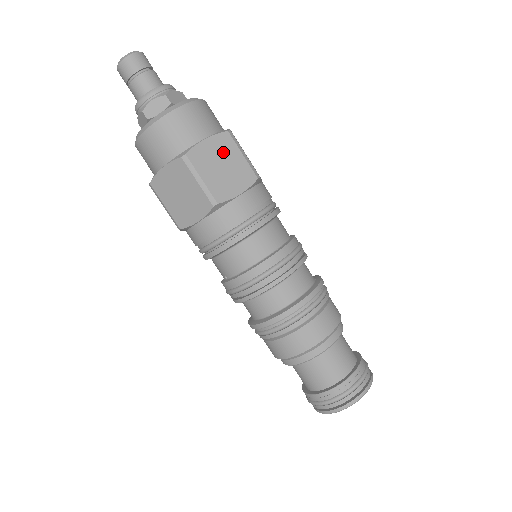
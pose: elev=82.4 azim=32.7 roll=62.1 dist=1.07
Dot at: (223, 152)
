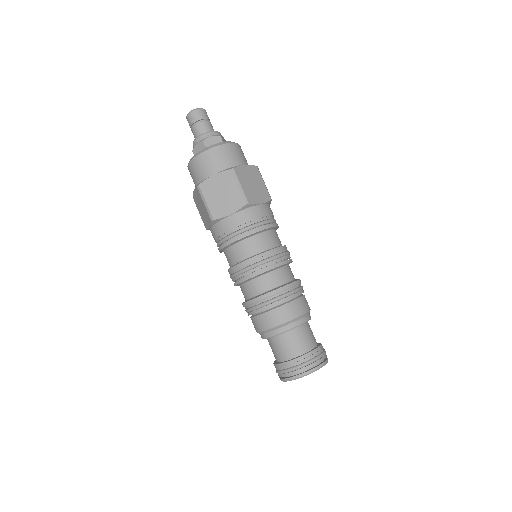
Dot at: (254, 176)
